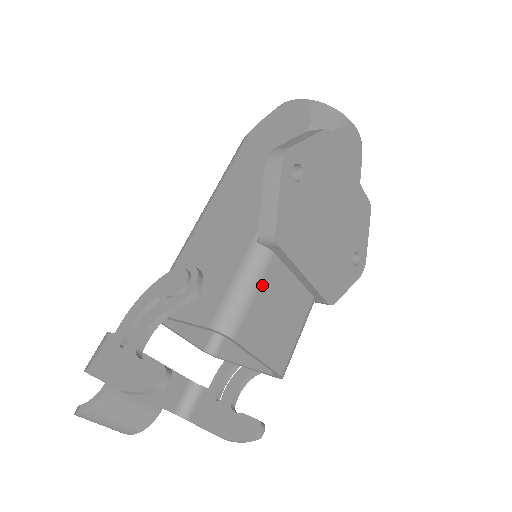
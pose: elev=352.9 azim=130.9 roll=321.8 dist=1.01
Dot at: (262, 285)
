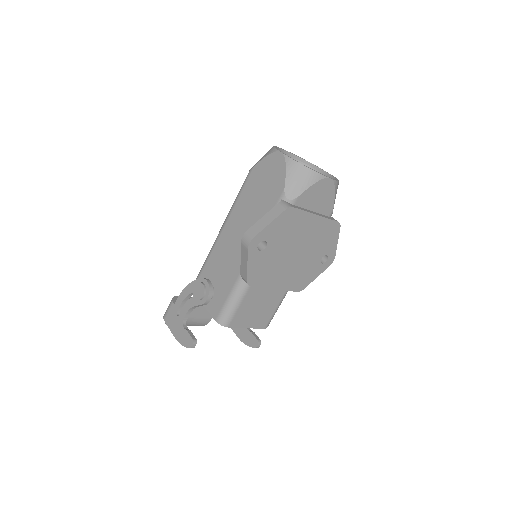
Dot at: (244, 299)
